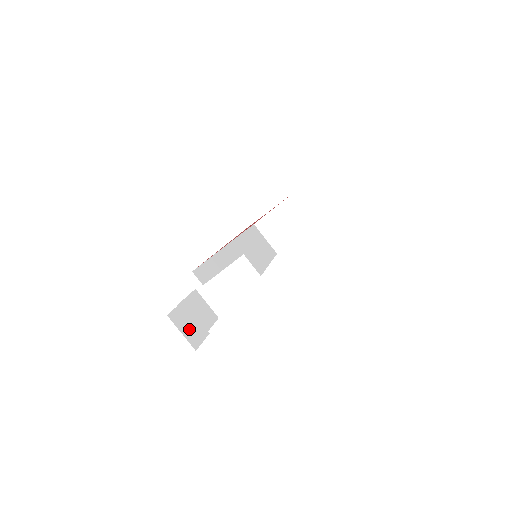
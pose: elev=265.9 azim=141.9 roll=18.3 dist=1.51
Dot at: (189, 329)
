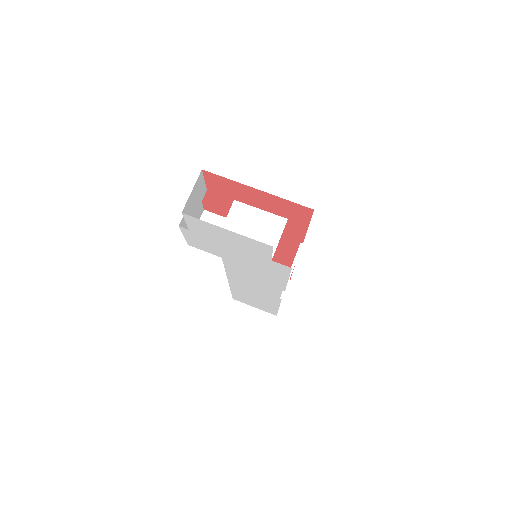
Dot at: (193, 201)
